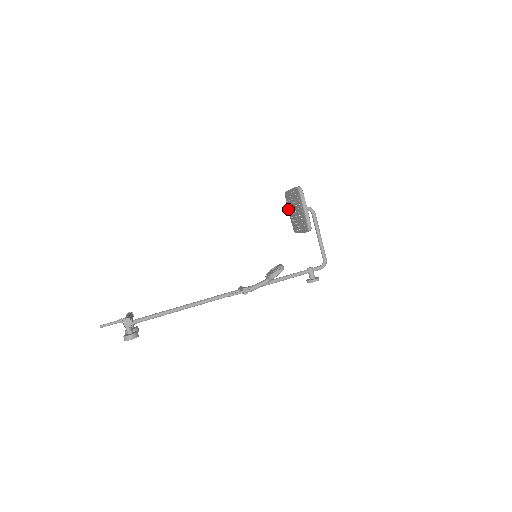
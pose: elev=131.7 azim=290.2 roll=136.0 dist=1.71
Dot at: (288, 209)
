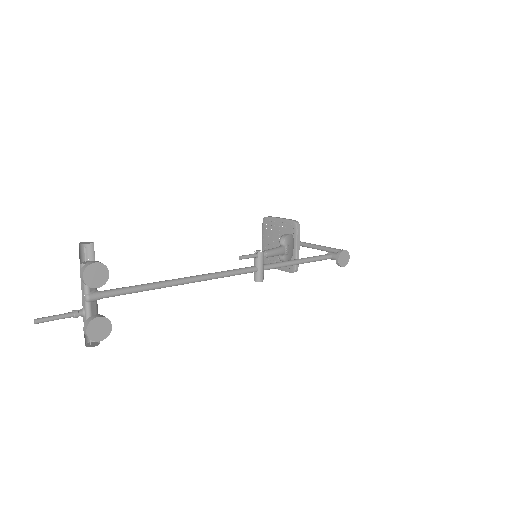
Dot at: occluded
